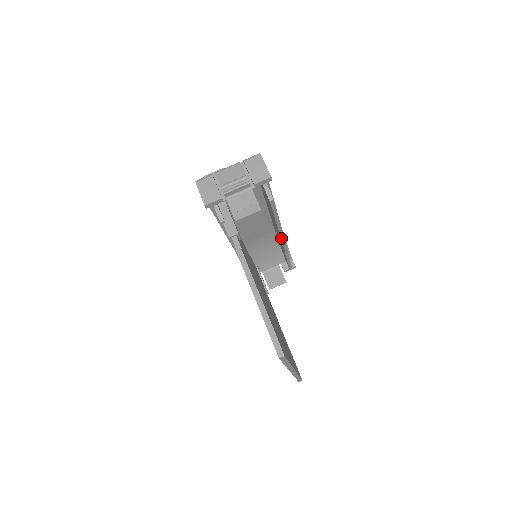
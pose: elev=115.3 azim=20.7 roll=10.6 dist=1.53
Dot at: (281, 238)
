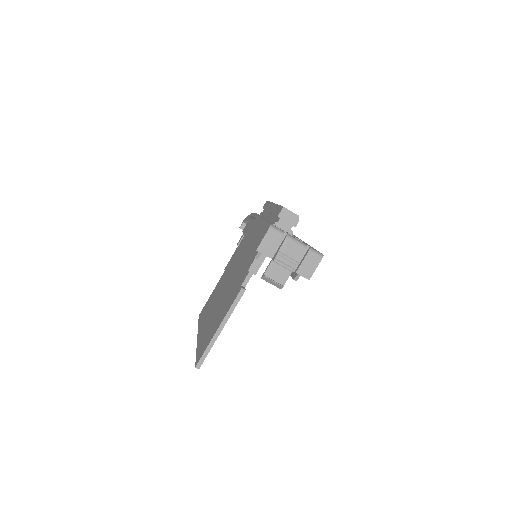
Dot at: occluded
